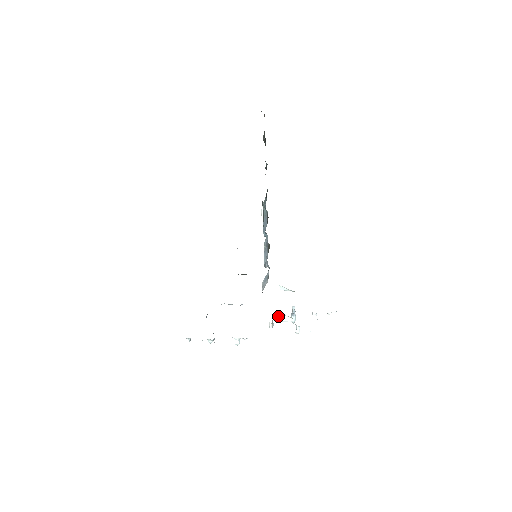
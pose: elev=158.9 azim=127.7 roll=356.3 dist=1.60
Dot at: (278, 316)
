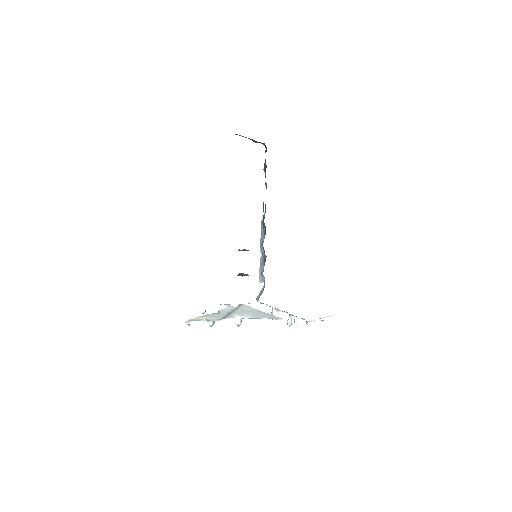
Dot at: (276, 313)
